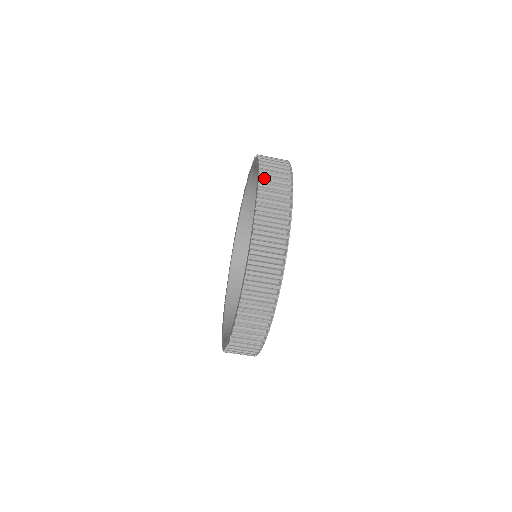
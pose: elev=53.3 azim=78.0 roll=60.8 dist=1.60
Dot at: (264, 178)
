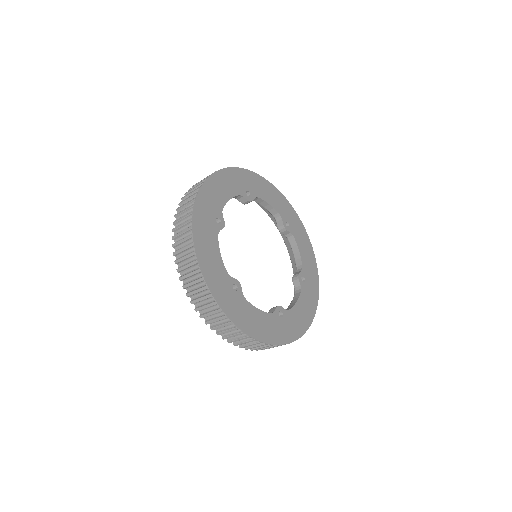
Dot at: (185, 279)
